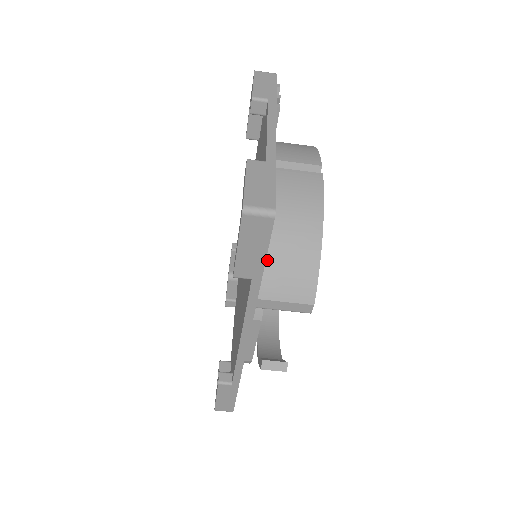
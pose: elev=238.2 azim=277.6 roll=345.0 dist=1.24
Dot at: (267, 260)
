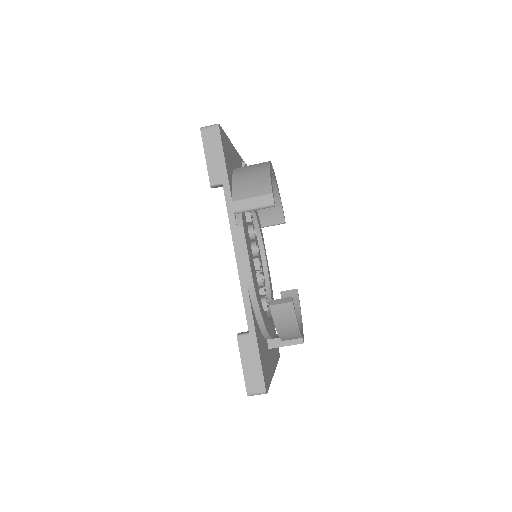
Dot at: (235, 183)
